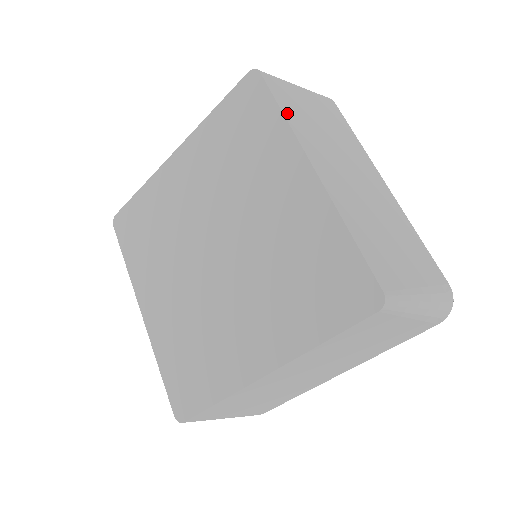
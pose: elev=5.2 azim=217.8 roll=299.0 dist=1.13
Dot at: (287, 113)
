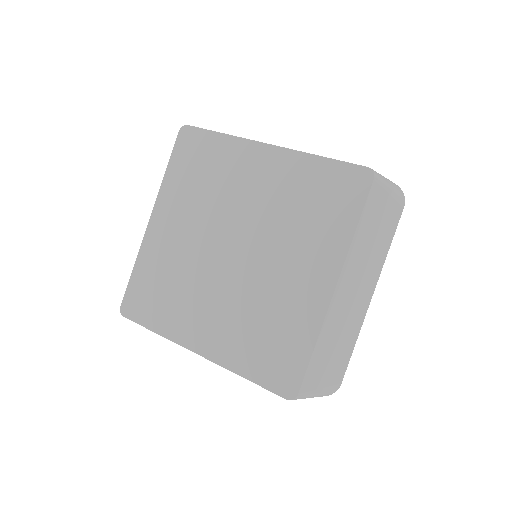
Dot at: (224, 134)
